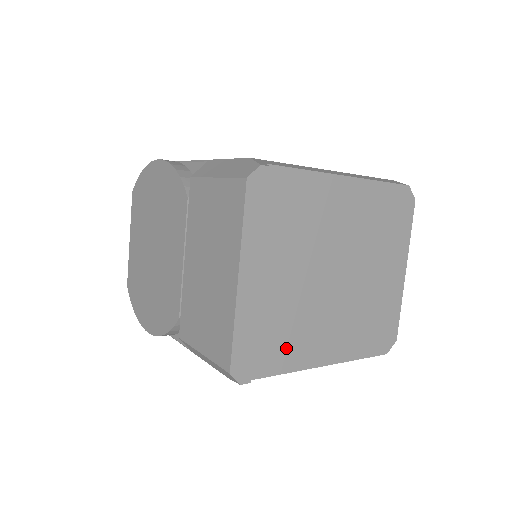
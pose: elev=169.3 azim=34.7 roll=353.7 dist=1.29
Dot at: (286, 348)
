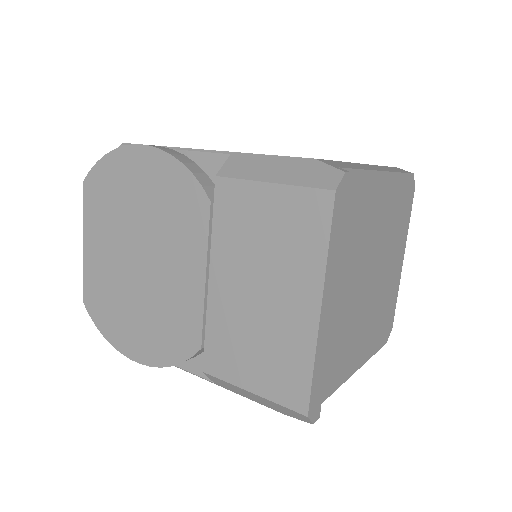
Dot at: (335, 367)
